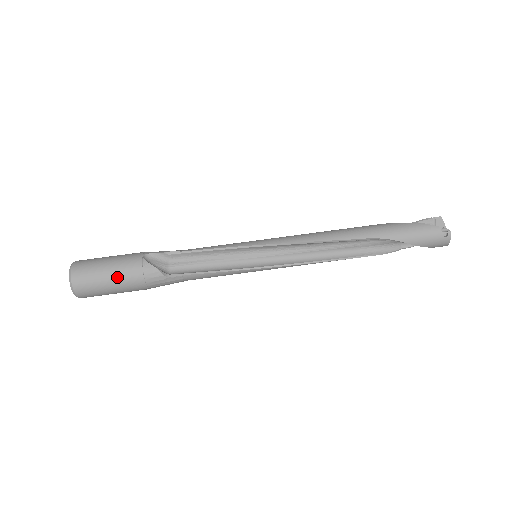
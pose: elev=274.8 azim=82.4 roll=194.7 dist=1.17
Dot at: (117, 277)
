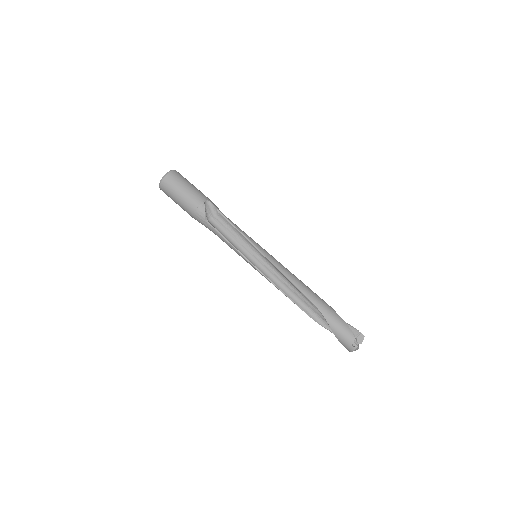
Dot at: (184, 197)
